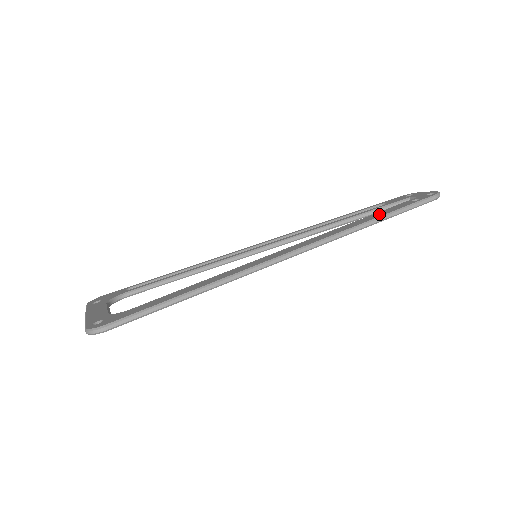
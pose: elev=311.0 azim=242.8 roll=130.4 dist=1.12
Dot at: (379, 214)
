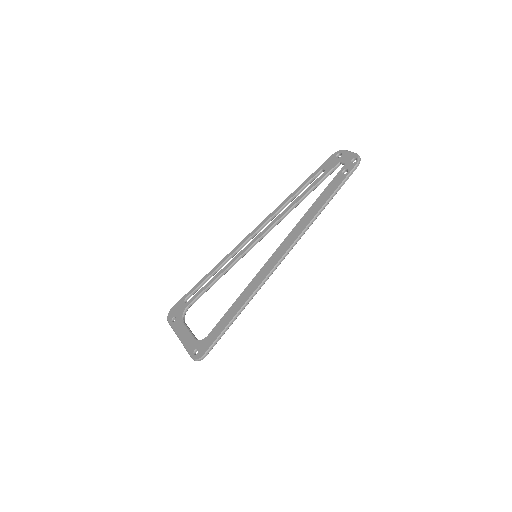
Dot at: (324, 198)
